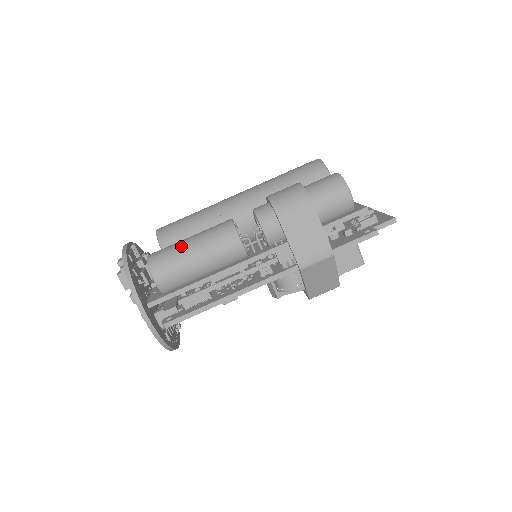
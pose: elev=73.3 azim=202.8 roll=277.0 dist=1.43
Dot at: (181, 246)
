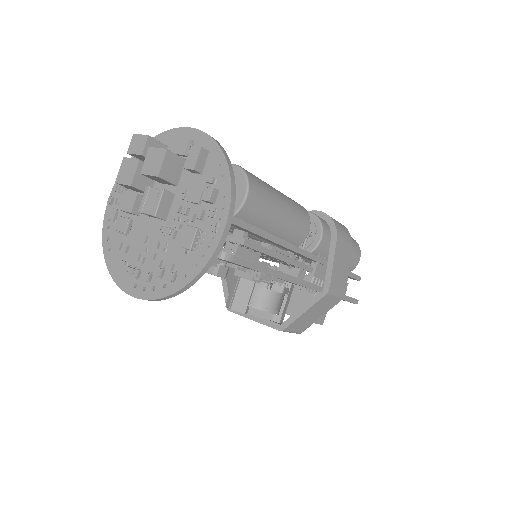
Dot at: (271, 186)
